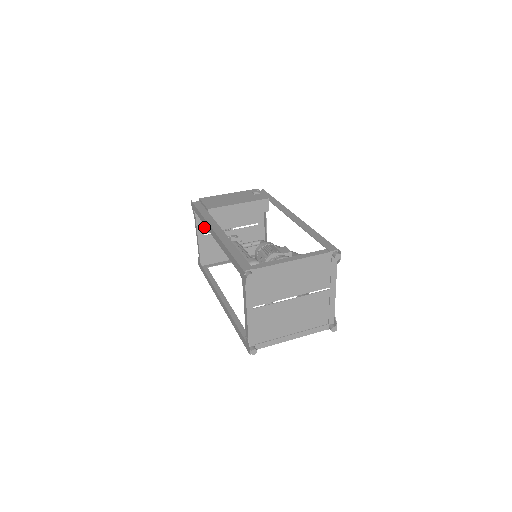
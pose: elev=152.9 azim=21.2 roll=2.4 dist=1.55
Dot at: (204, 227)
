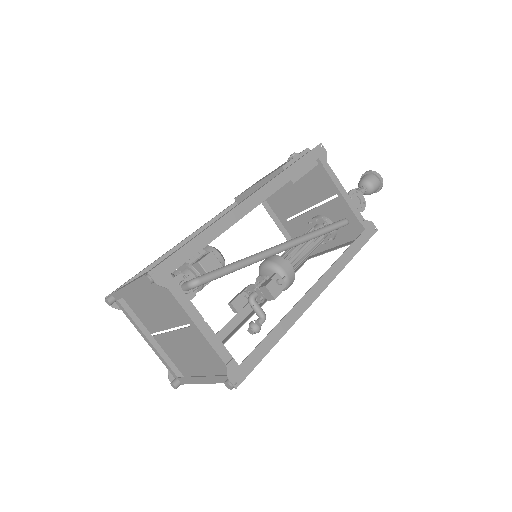
Dot at: (282, 212)
